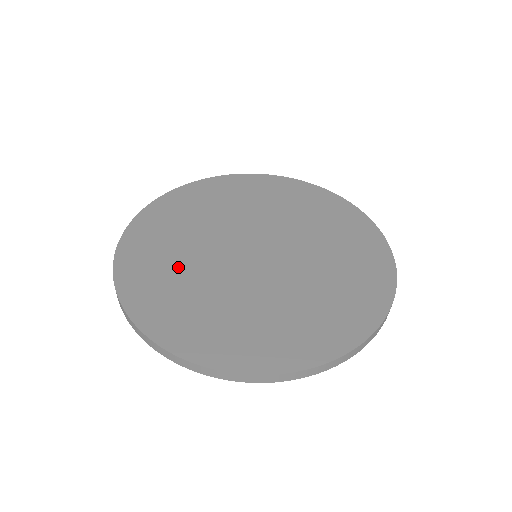
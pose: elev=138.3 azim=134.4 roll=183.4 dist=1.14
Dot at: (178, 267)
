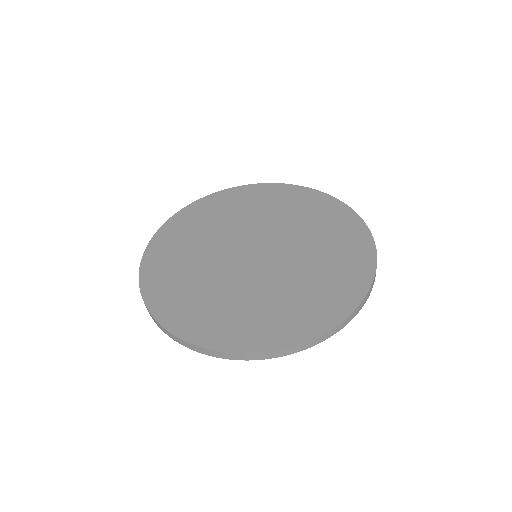
Dot at: (204, 232)
